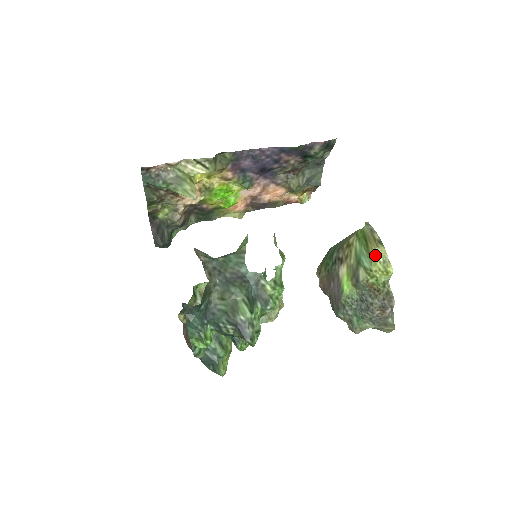
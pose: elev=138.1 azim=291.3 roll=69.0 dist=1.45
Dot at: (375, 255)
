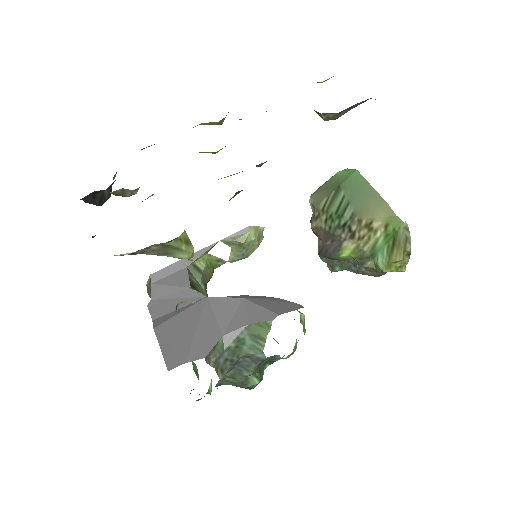
Dot at: (395, 262)
